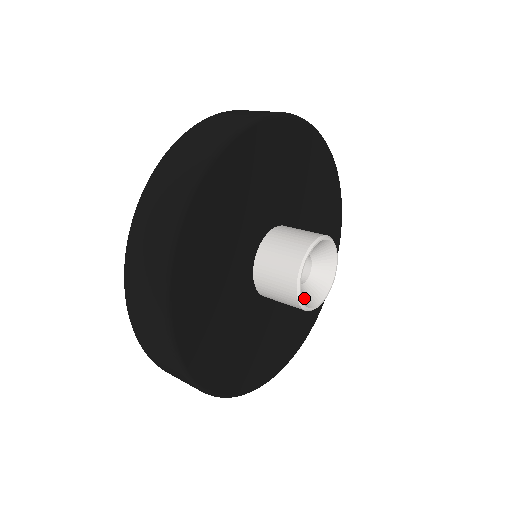
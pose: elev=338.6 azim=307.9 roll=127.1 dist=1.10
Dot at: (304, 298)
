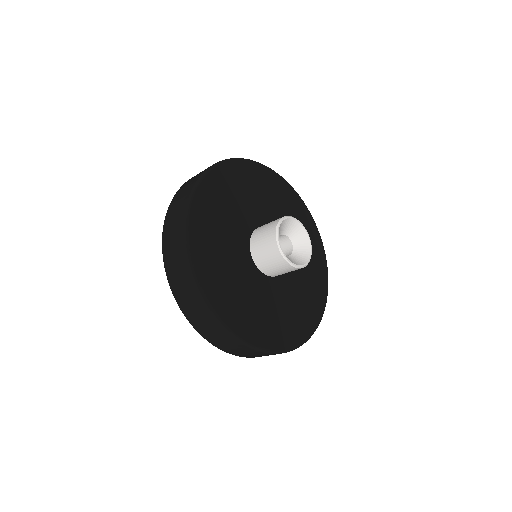
Dot at: occluded
